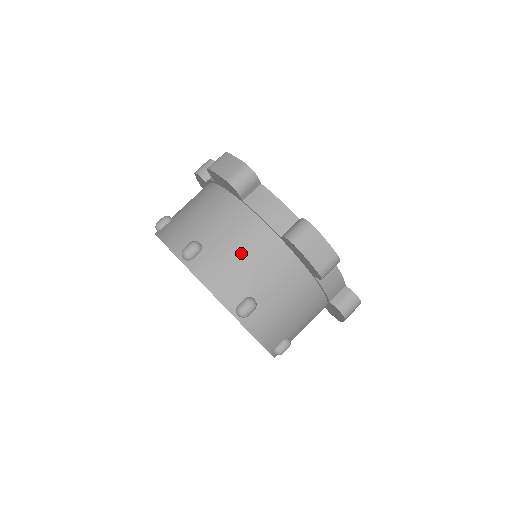
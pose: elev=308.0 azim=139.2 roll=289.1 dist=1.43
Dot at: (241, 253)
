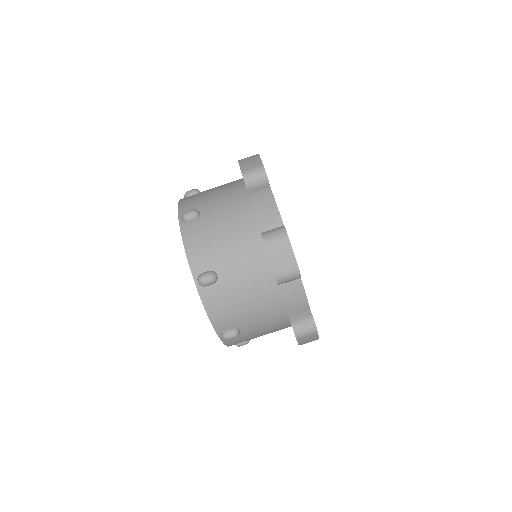
Dot at: (225, 233)
